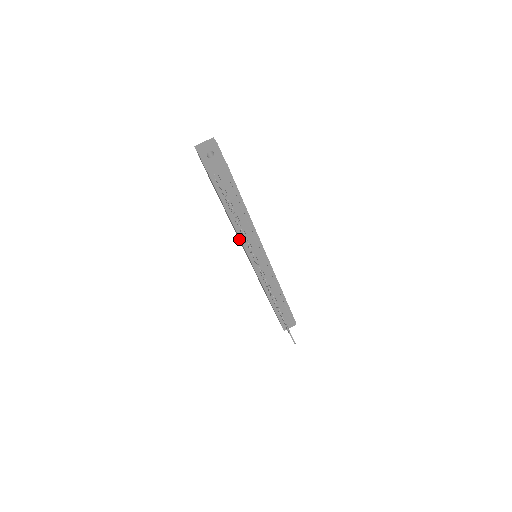
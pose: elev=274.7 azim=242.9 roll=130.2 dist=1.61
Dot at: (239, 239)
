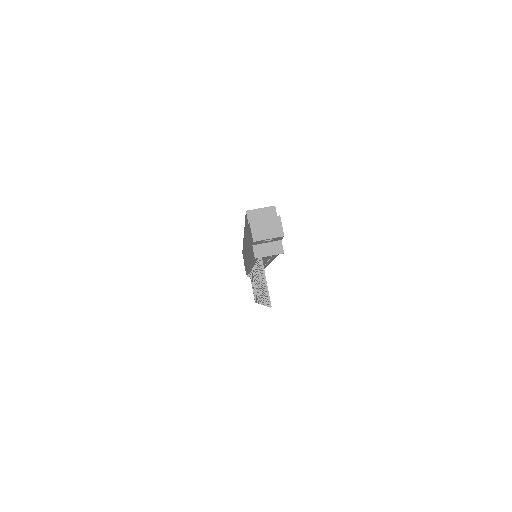
Dot at: occluded
